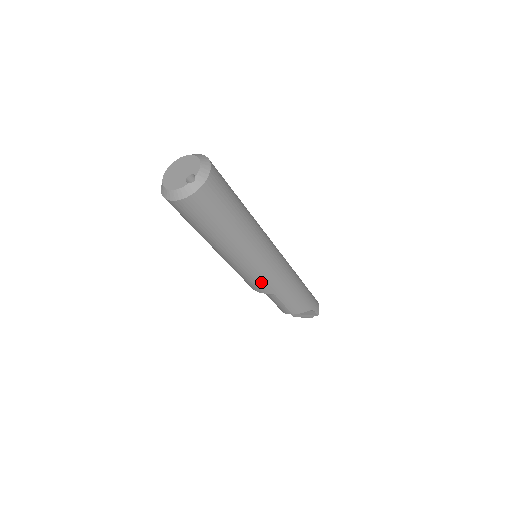
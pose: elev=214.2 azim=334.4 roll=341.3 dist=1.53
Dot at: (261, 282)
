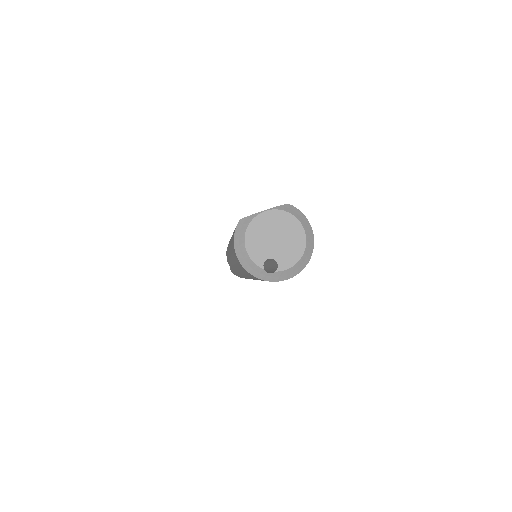
Dot at: occluded
